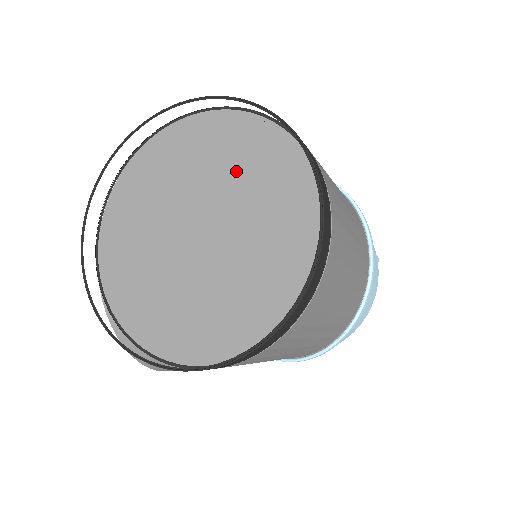
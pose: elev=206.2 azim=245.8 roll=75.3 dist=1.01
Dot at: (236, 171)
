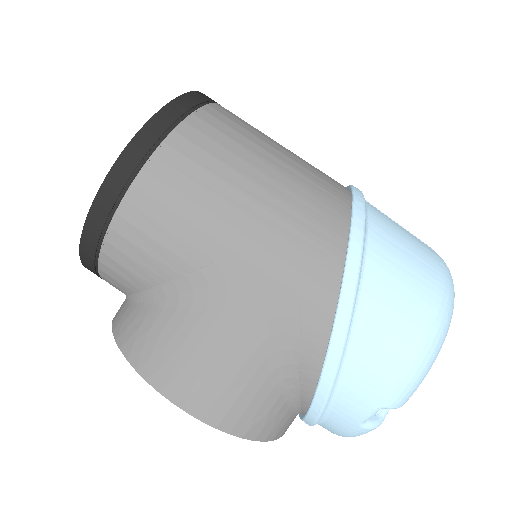
Dot at: occluded
